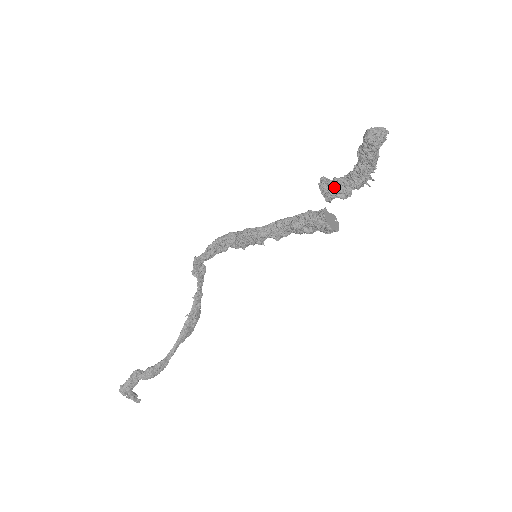
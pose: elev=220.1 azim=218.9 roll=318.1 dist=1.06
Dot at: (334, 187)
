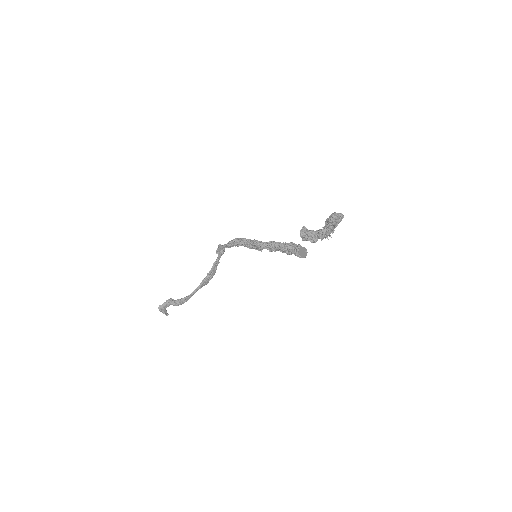
Dot at: (308, 236)
